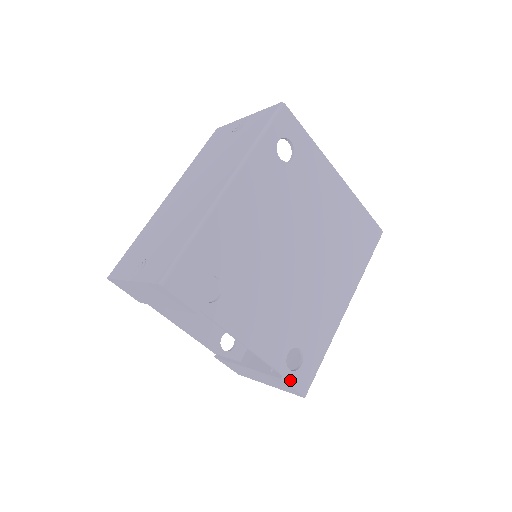
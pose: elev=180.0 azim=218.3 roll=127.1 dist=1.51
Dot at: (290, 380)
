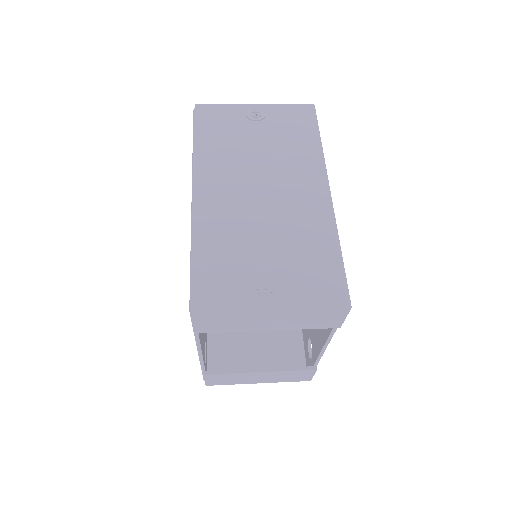
Dot at: occluded
